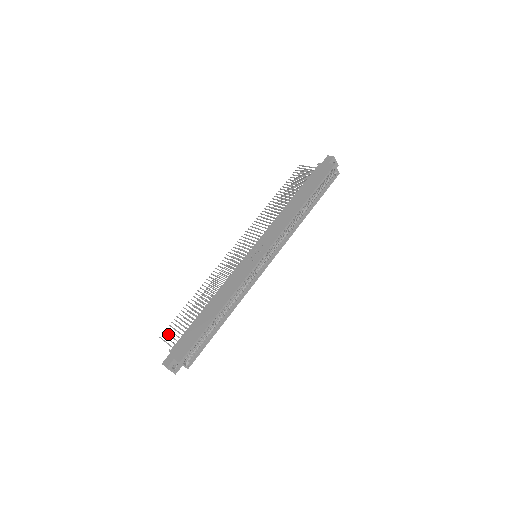
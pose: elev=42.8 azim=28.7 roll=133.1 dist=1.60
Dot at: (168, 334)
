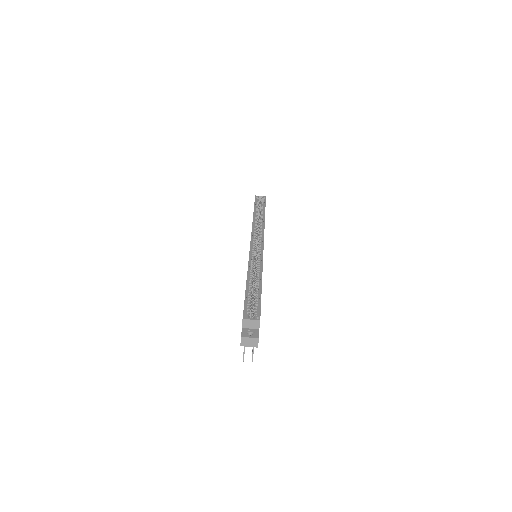
Dot at: occluded
